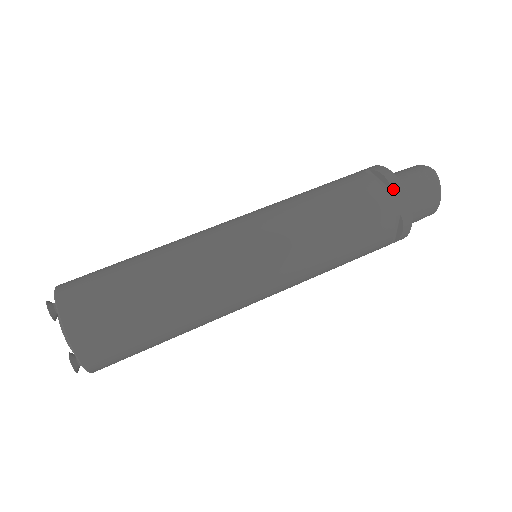
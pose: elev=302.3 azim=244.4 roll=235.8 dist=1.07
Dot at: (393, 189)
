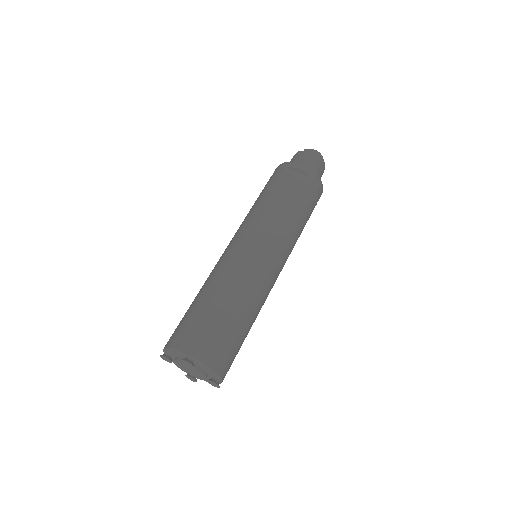
Dot at: (310, 176)
